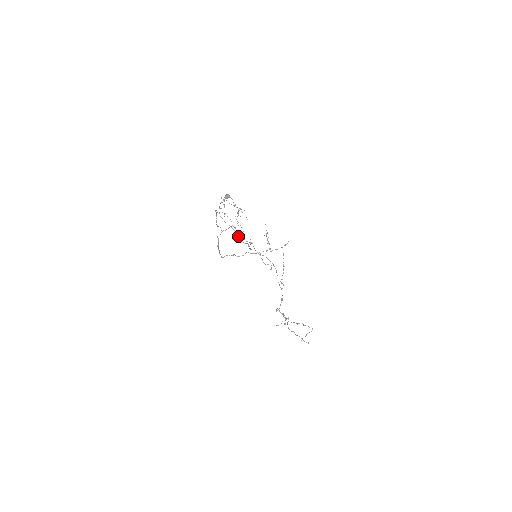
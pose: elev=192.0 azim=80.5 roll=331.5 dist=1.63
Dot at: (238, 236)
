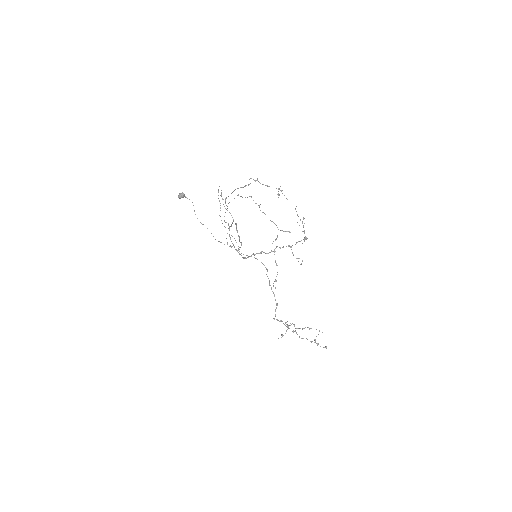
Dot at: occluded
